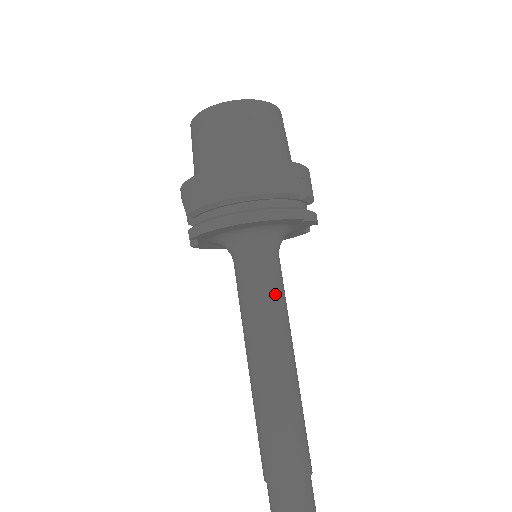
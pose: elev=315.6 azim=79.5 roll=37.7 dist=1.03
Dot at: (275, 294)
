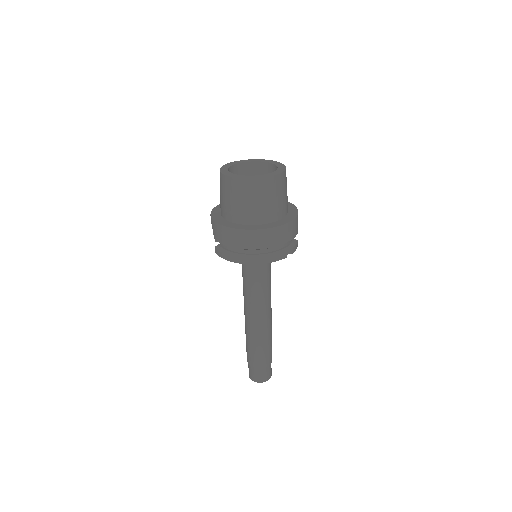
Dot at: (264, 284)
